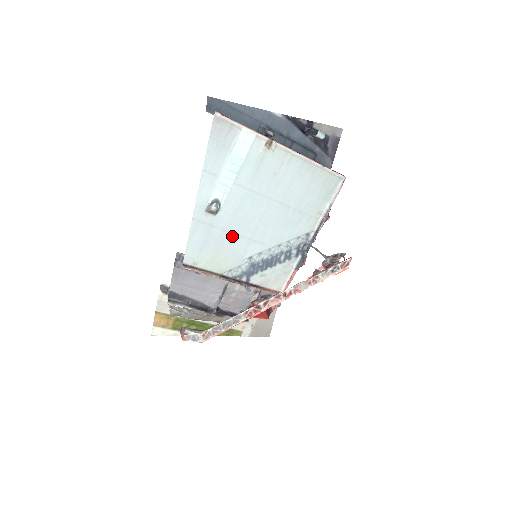
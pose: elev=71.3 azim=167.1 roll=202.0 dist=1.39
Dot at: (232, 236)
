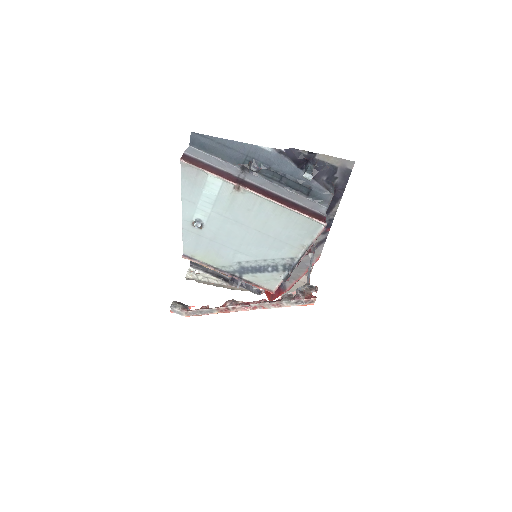
Dot at: (219, 245)
